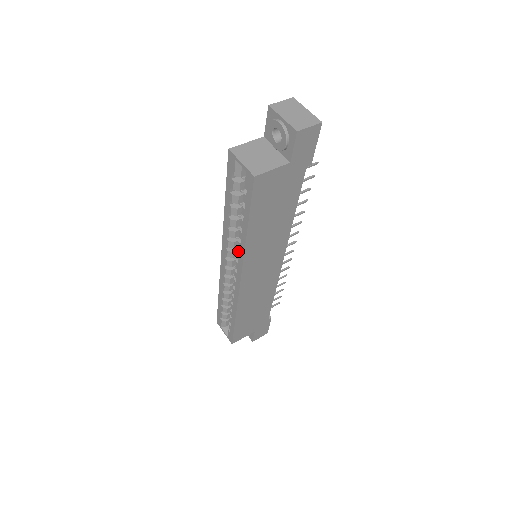
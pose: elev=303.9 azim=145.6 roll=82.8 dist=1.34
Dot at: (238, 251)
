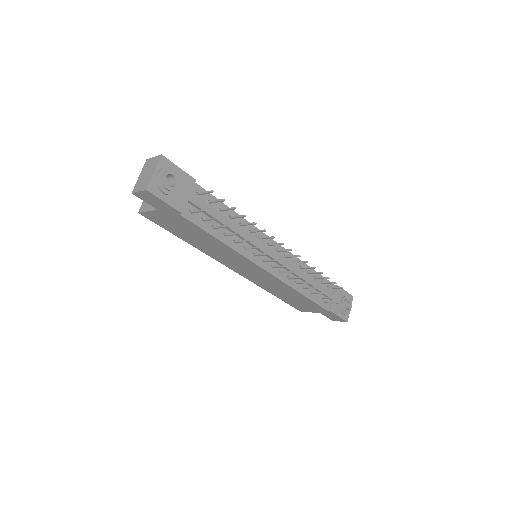
Dot at: occluded
